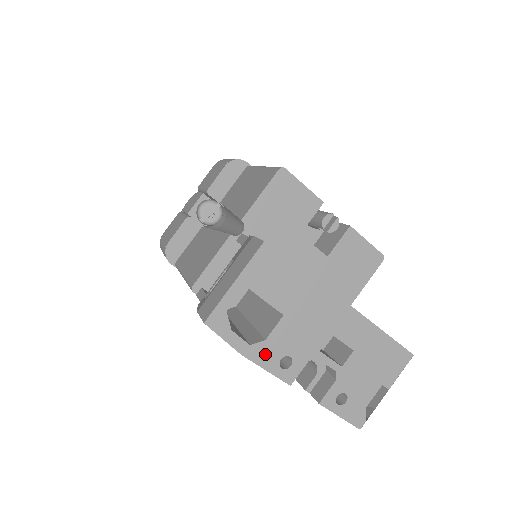
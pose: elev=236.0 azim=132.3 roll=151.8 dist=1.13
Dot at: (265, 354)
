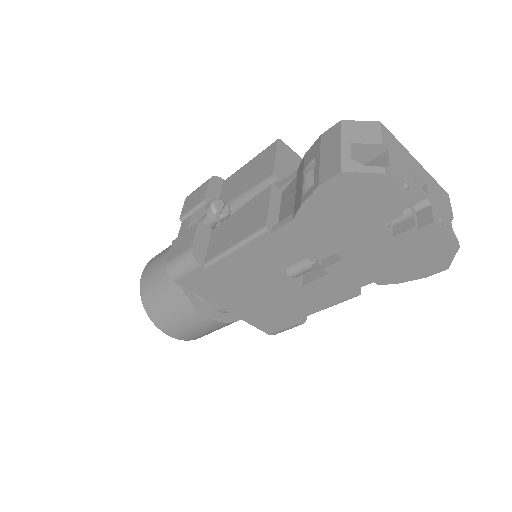
Dot at: (394, 176)
